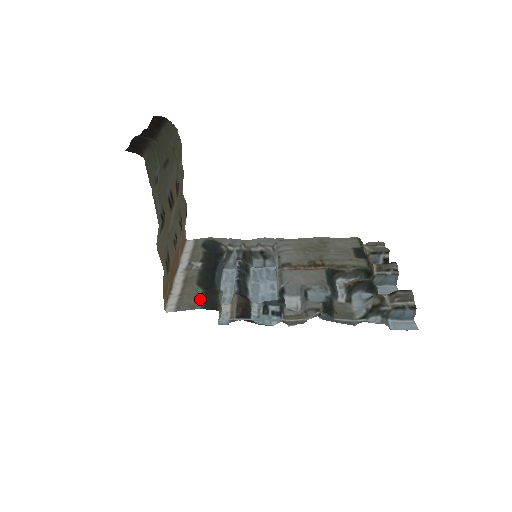
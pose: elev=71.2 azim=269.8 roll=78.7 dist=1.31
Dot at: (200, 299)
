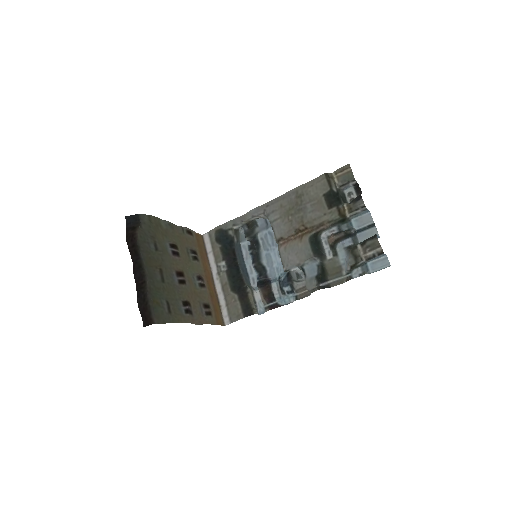
Dot at: (239, 308)
